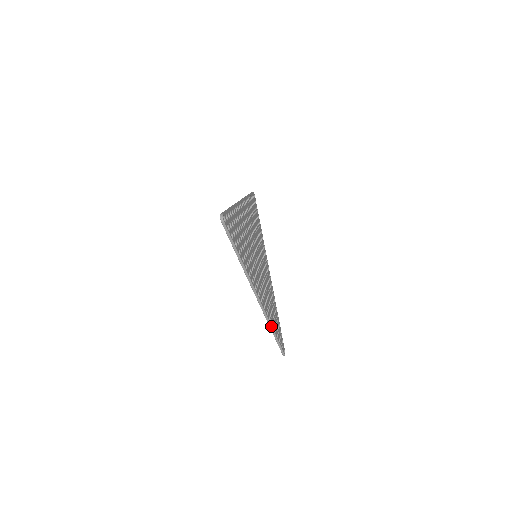
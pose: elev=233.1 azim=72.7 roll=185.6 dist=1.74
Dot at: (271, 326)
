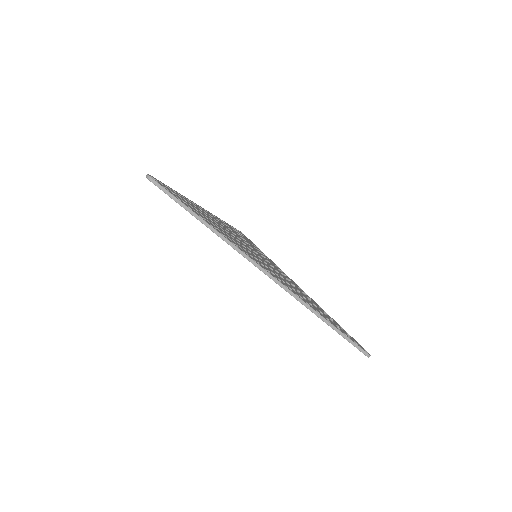
Dot at: (315, 312)
